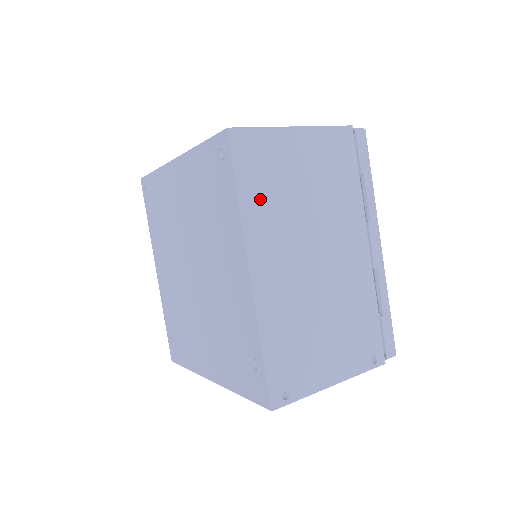
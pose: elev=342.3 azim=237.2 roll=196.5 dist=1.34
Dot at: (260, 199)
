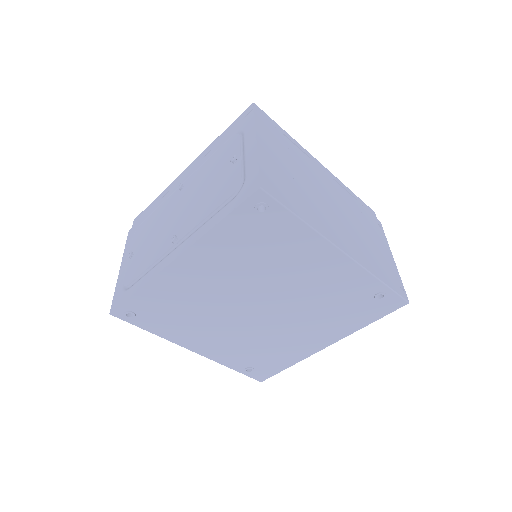
Dot at: (304, 209)
